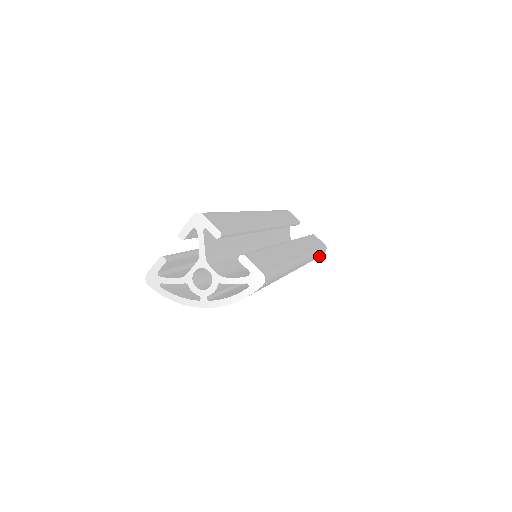
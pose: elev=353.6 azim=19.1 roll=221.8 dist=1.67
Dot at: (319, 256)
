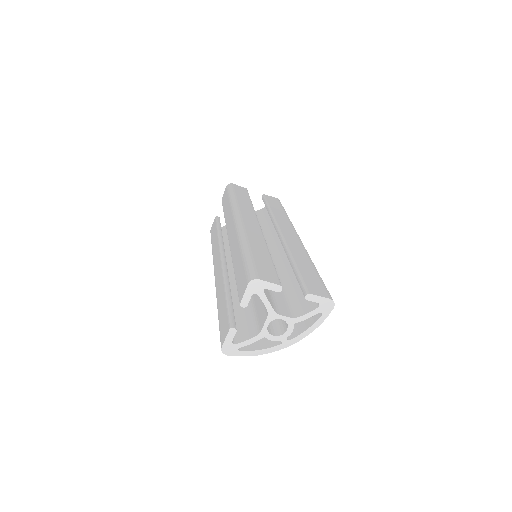
Dot at: occluded
